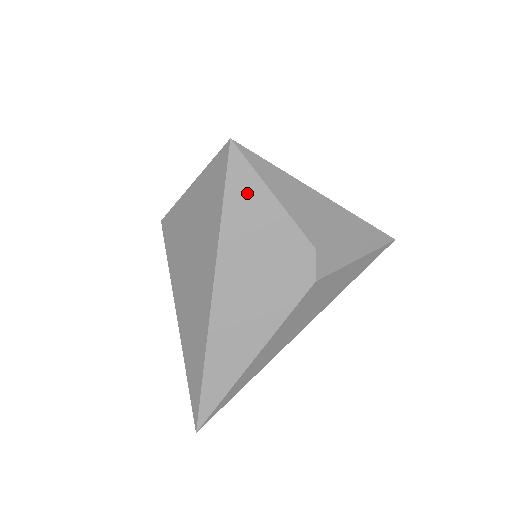
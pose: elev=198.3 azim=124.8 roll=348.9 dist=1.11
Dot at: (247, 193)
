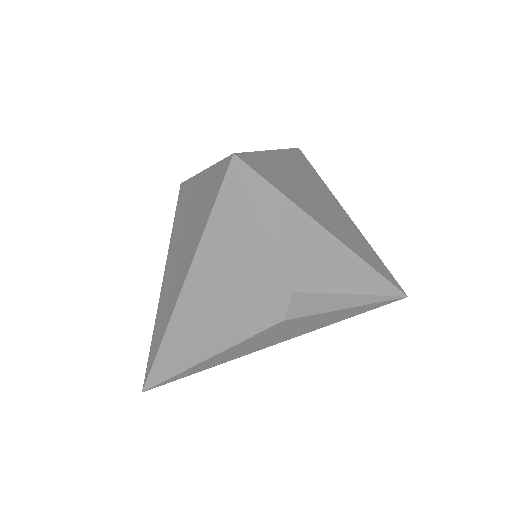
Dot at: (237, 214)
